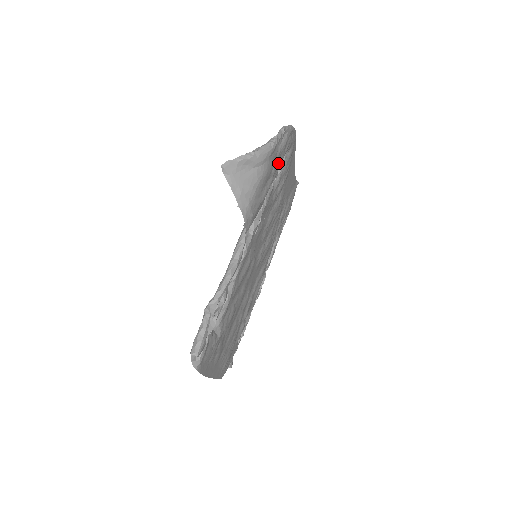
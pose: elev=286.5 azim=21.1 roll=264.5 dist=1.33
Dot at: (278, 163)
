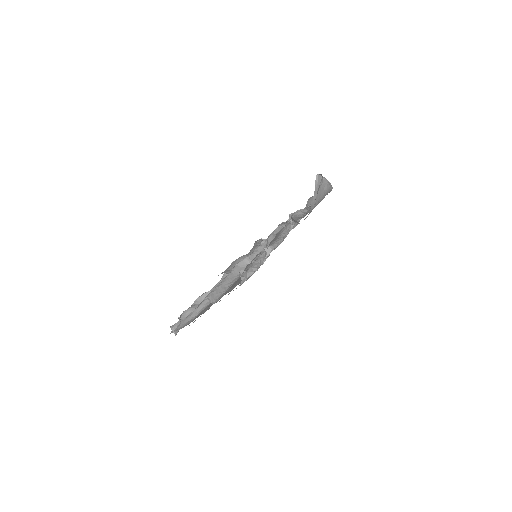
Dot at: occluded
